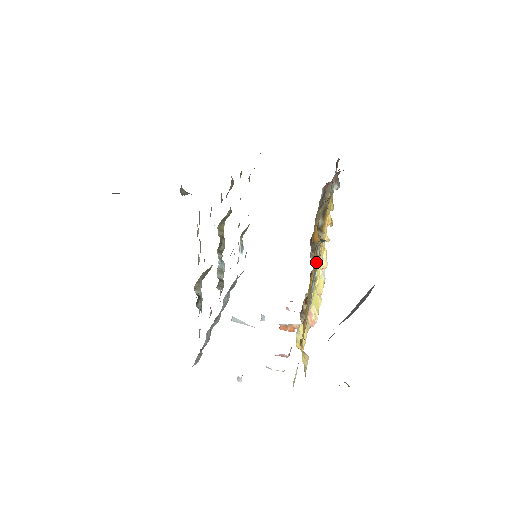
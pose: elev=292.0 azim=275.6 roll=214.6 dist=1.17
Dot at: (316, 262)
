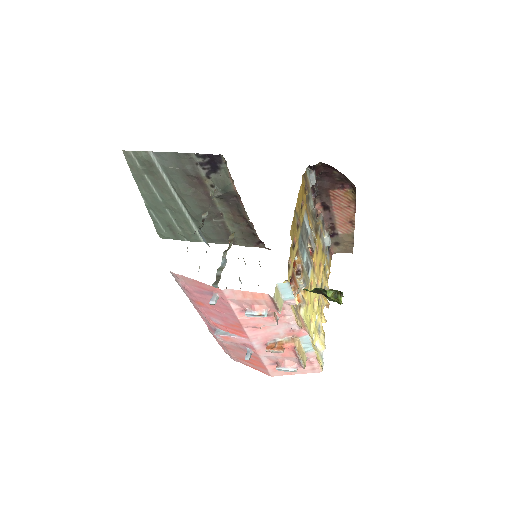
Dot at: (307, 220)
